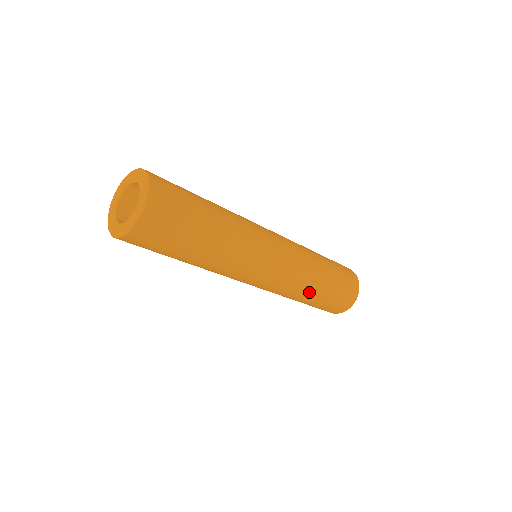
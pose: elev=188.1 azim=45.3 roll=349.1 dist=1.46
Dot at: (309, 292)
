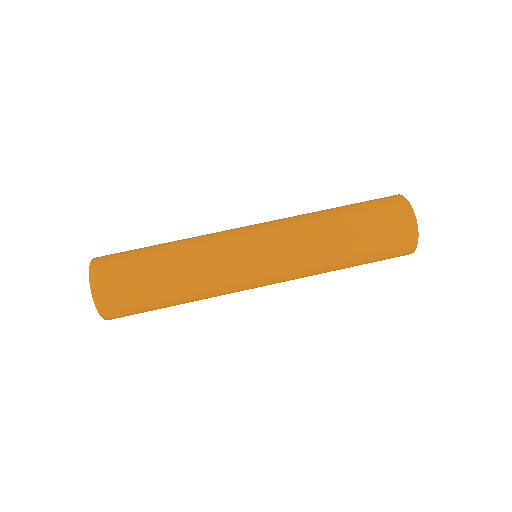
Dot at: occluded
